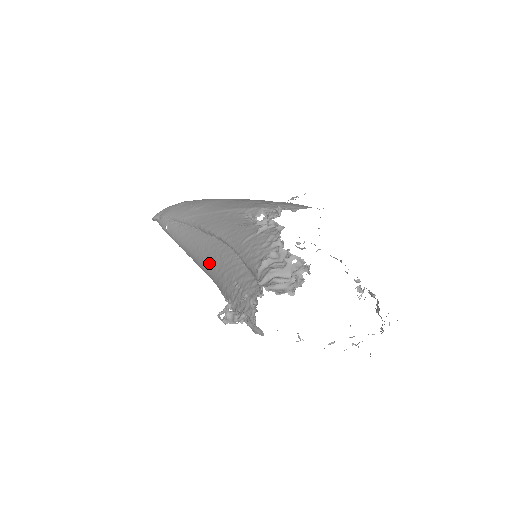
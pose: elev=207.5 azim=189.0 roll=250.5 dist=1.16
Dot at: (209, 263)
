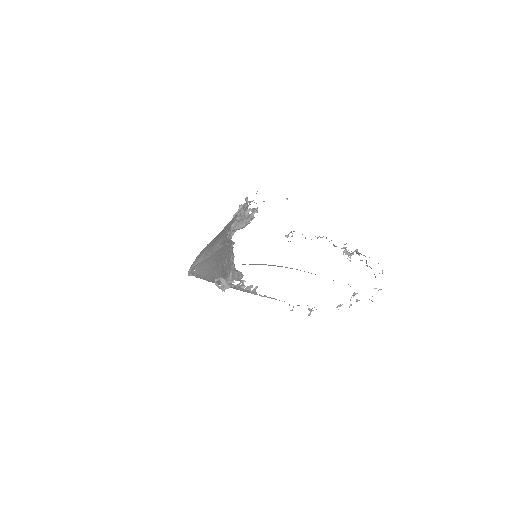
Dot at: (217, 268)
